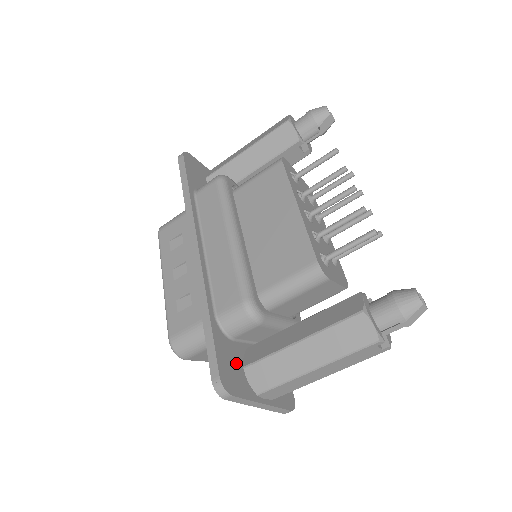
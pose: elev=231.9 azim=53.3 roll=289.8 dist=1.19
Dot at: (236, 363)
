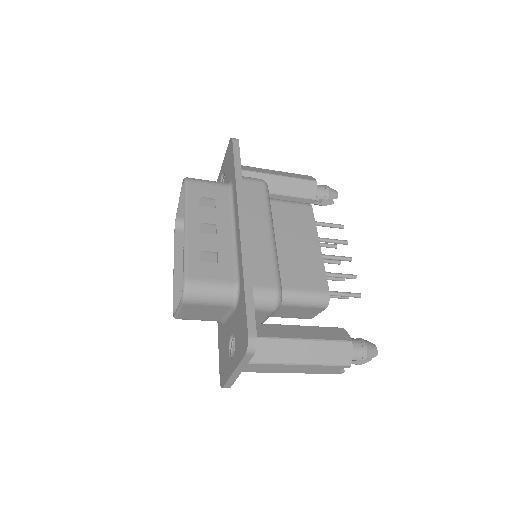
Dot at: occluded
